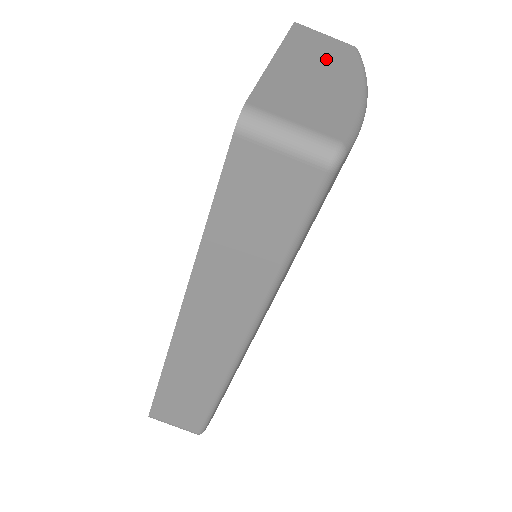
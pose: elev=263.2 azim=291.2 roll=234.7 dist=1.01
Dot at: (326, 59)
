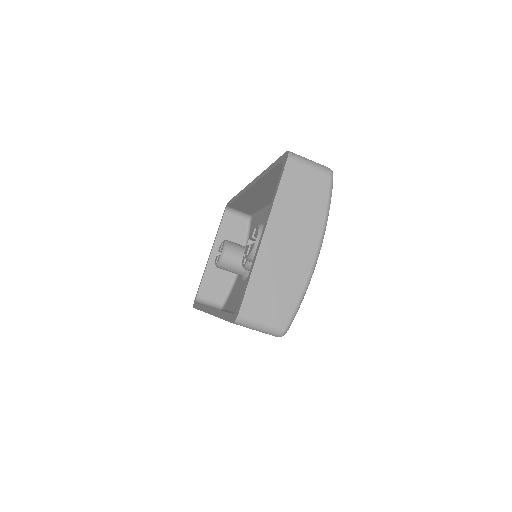
Dot at: (300, 218)
